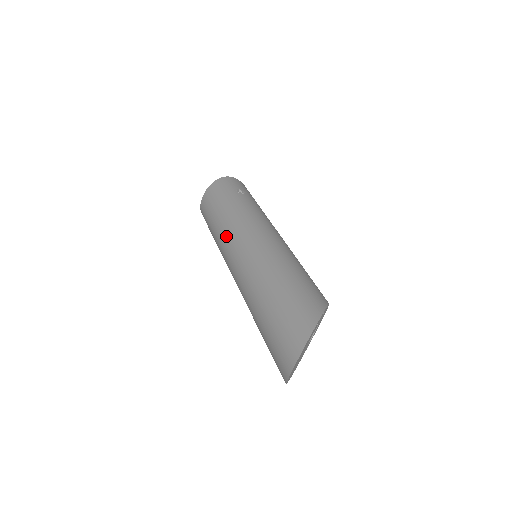
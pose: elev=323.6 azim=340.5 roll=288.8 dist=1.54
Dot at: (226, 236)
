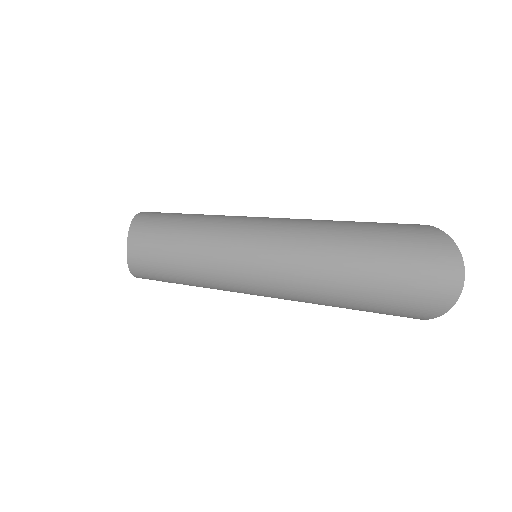
Dot at: (215, 243)
